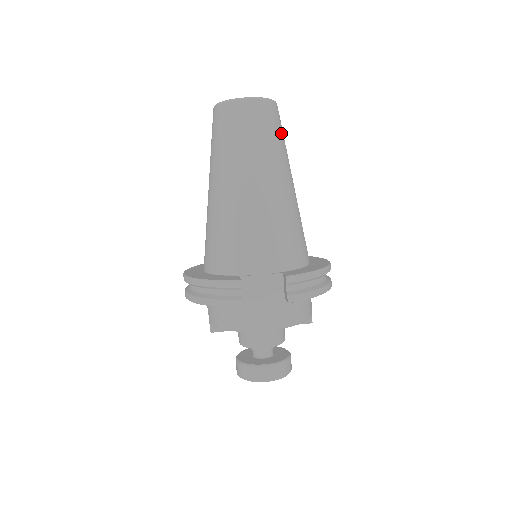
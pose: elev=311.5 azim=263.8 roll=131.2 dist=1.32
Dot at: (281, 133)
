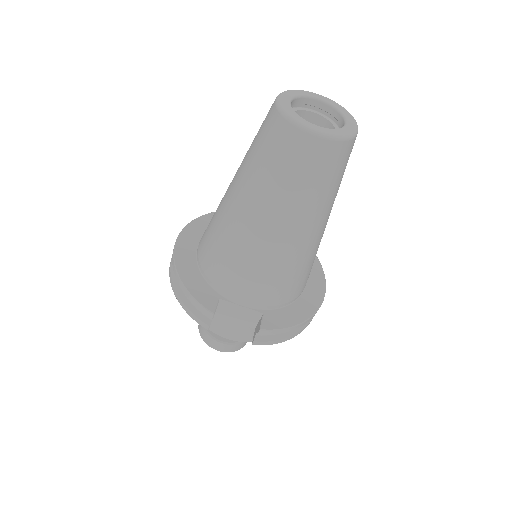
Dot at: (340, 175)
